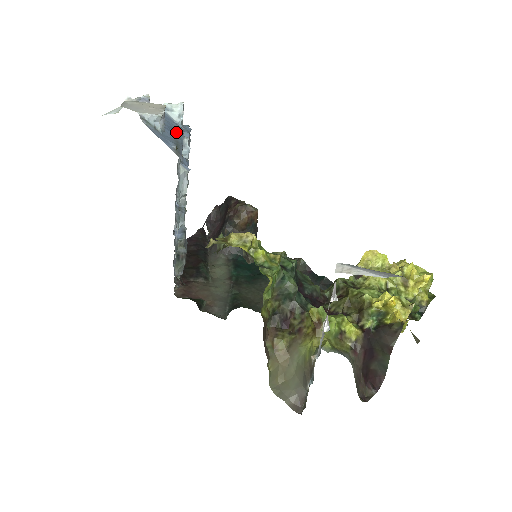
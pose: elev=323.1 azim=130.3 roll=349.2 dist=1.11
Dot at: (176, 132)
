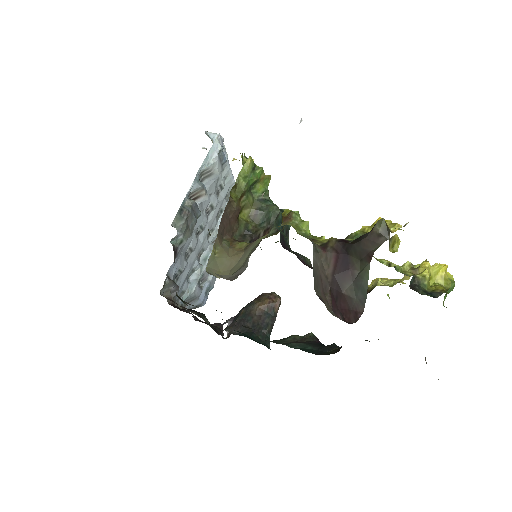
Dot at: occluded
